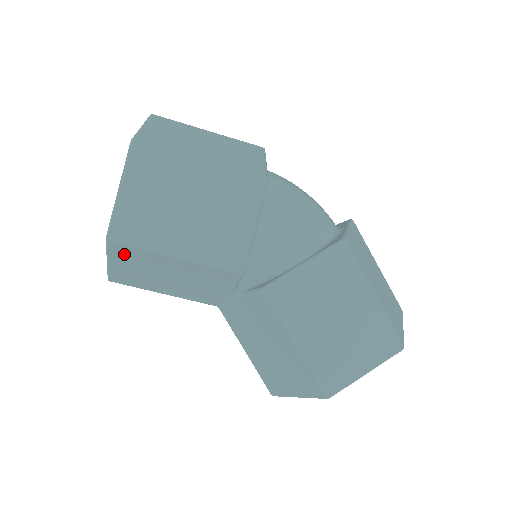
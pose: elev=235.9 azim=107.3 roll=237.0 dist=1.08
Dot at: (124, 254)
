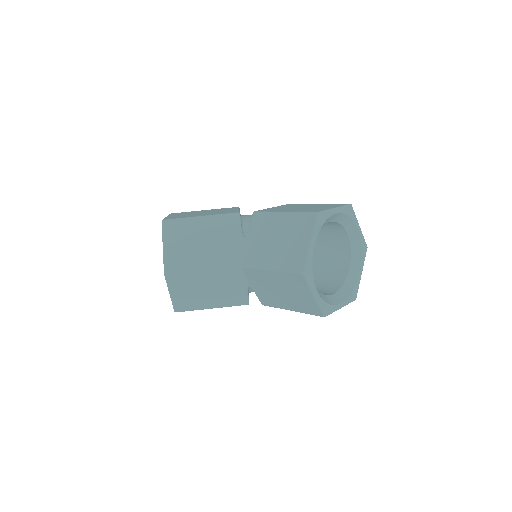
Dot at: (172, 230)
